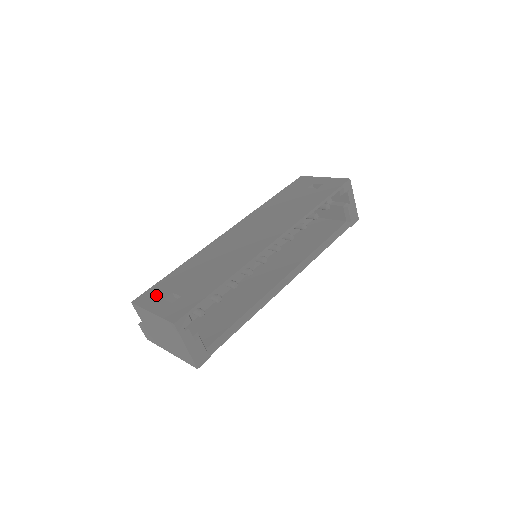
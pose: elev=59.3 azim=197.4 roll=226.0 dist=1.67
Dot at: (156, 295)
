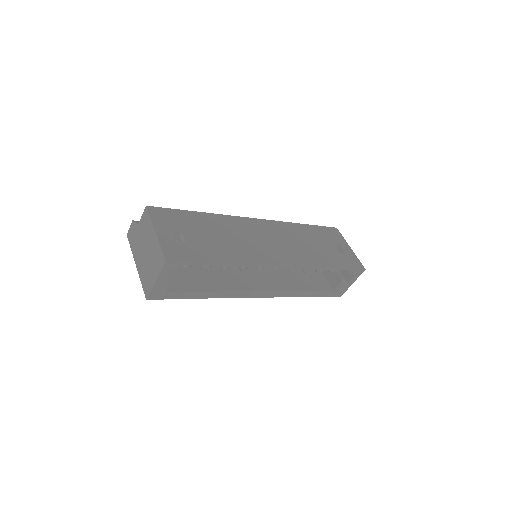
Dot at: (169, 220)
